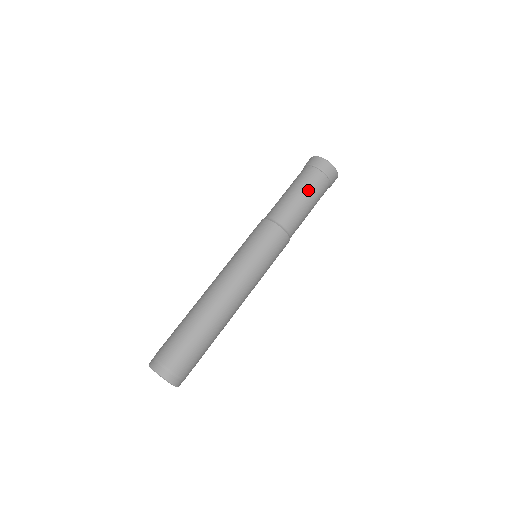
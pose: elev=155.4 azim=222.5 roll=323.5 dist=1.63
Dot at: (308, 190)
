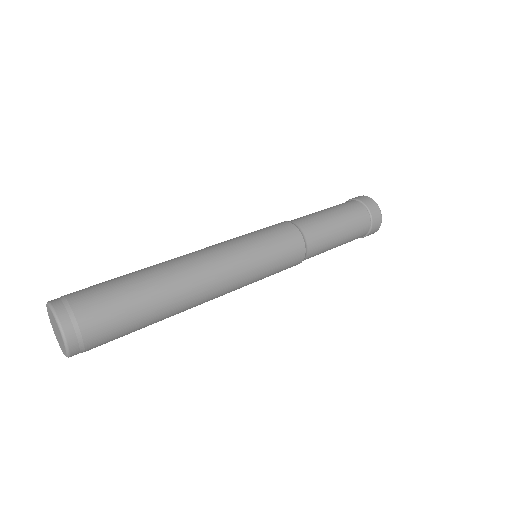
Dot at: (340, 210)
